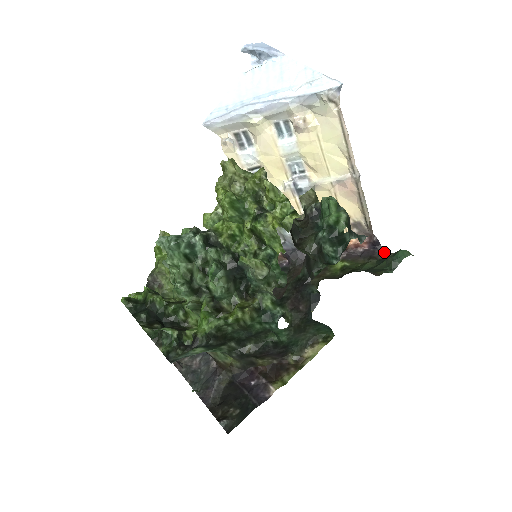
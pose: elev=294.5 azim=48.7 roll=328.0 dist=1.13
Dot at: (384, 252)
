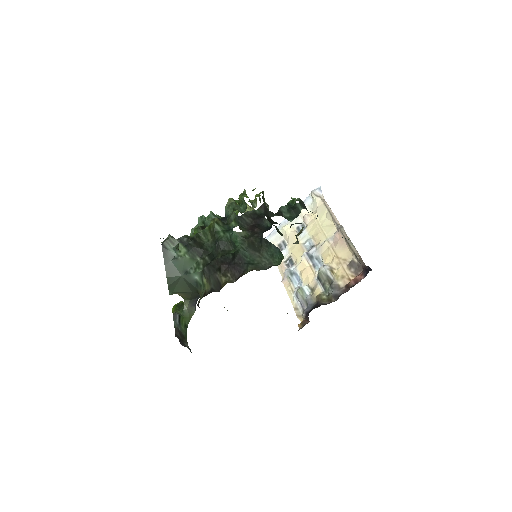
Dot at: occluded
